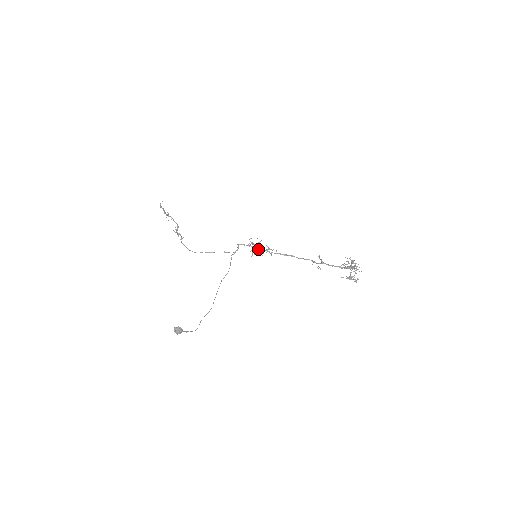
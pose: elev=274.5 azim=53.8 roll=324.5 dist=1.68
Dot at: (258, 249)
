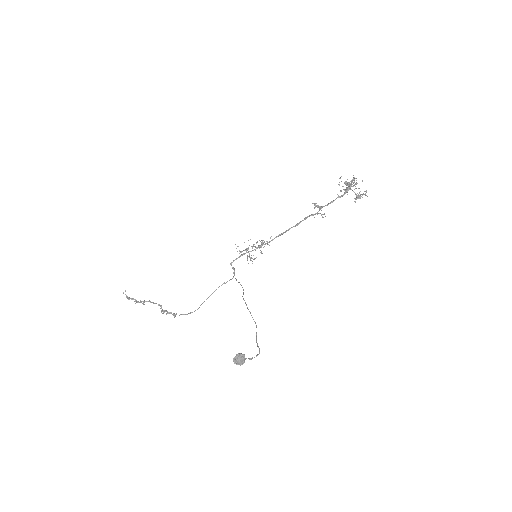
Dot at: occluded
